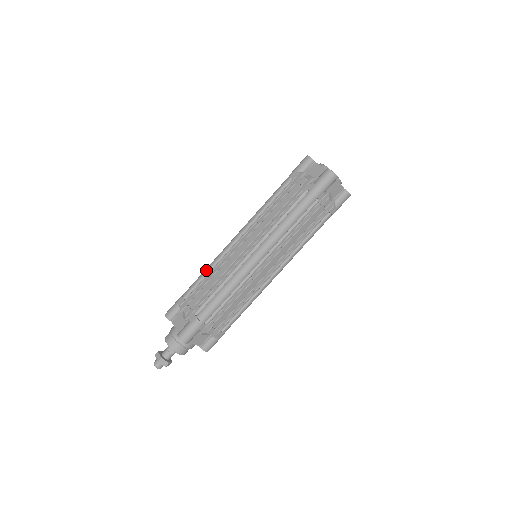
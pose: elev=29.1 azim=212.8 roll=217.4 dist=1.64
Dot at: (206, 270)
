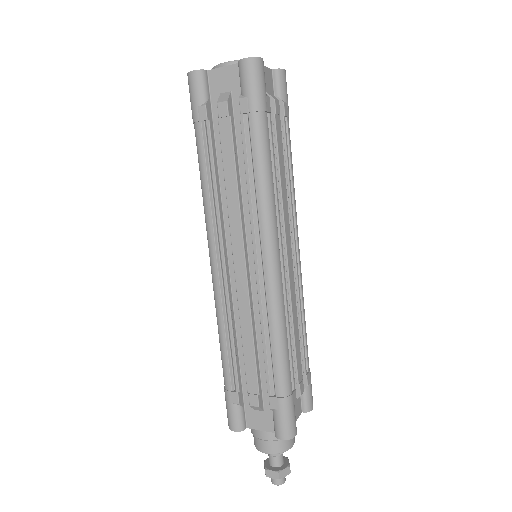
Dot at: (222, 335)
